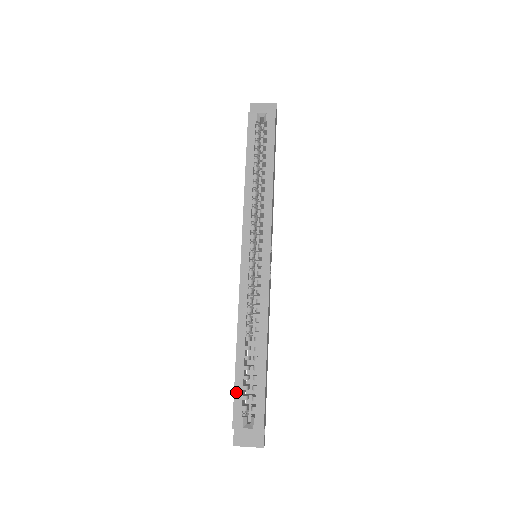
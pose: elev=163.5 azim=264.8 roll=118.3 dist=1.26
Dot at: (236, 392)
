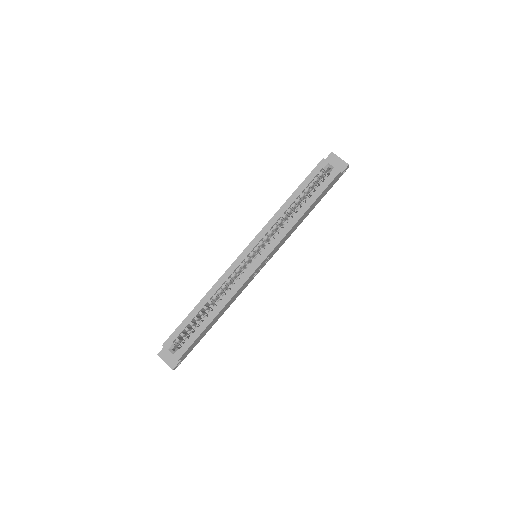
Dot at: (180, 327)
